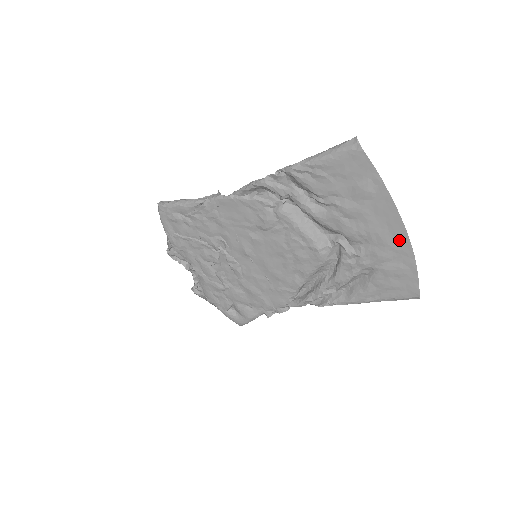
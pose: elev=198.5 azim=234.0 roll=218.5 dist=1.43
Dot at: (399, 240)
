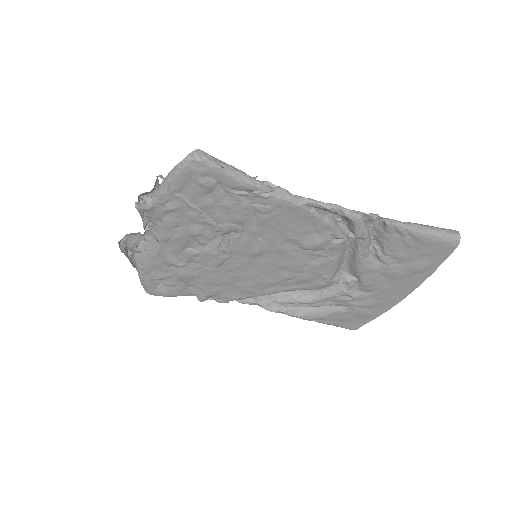
Dot at: (392, 301)
